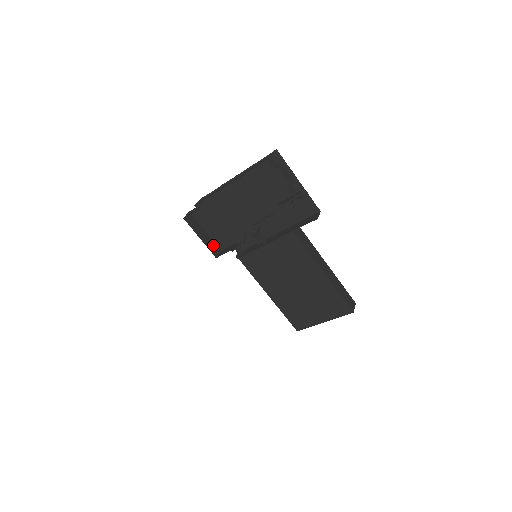
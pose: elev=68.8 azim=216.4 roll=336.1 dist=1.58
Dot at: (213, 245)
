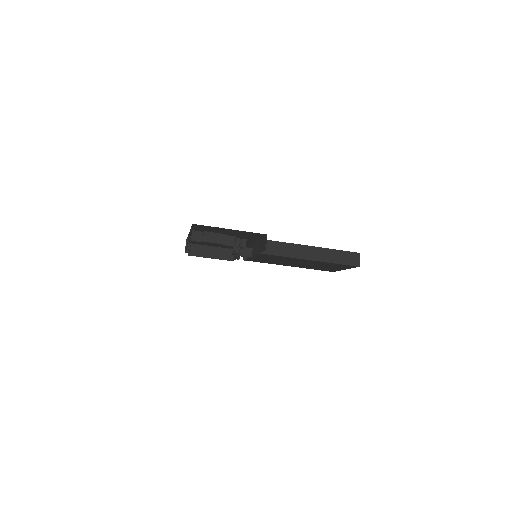
Dot at: (225, 252)
